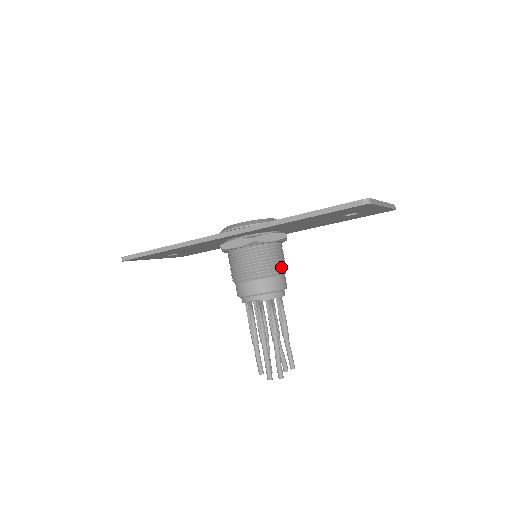
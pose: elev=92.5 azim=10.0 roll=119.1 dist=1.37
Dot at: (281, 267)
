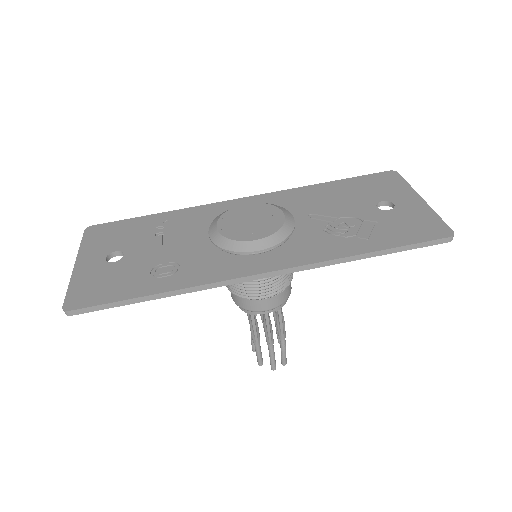
Dot at: occluded
